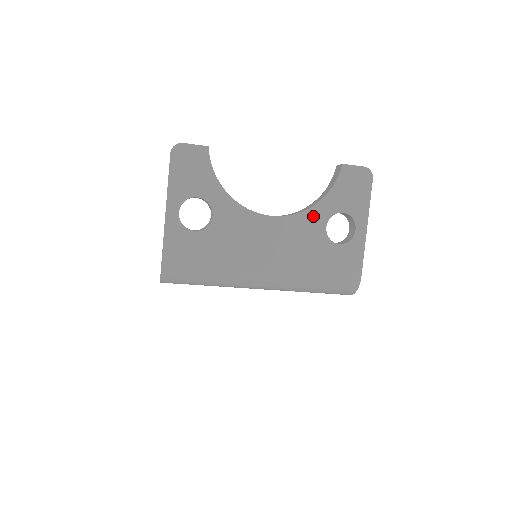
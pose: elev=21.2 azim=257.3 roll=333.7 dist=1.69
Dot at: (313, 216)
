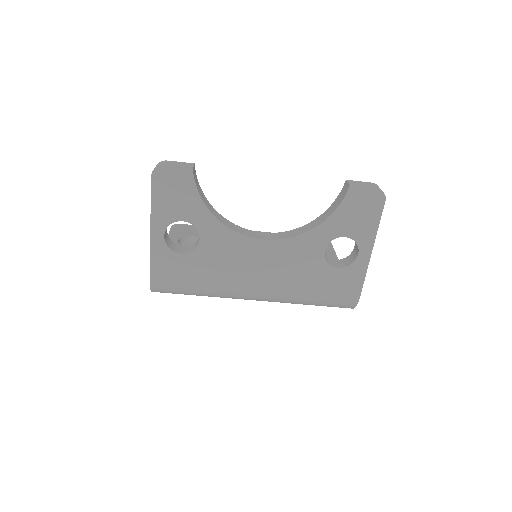
Dot at: (310, 240)
